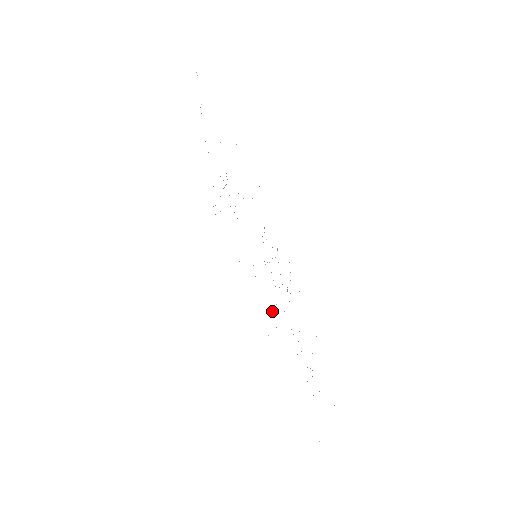
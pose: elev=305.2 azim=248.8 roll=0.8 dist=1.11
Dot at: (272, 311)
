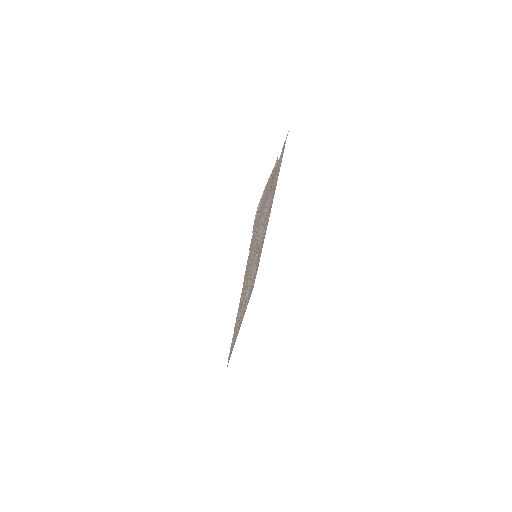
Dot at: occluded
